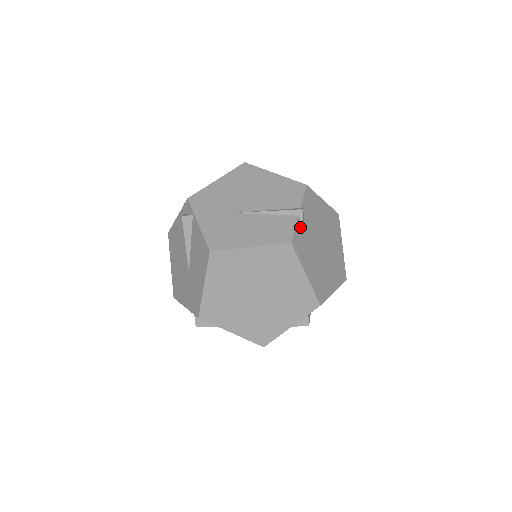
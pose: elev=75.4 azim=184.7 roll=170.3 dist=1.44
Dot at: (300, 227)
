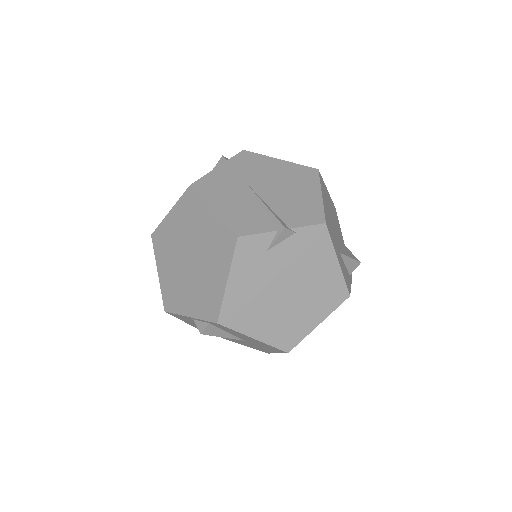
Dot at: (269, 241)
